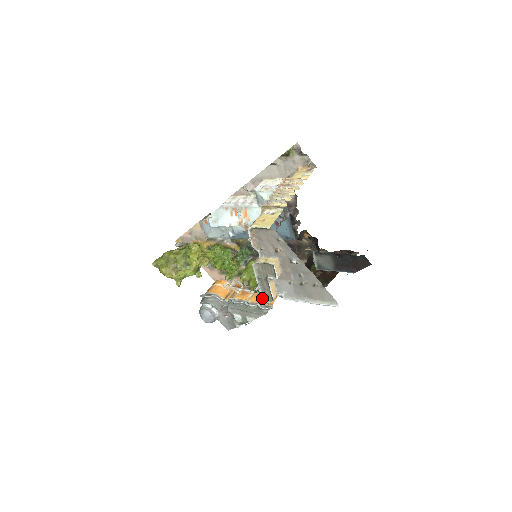
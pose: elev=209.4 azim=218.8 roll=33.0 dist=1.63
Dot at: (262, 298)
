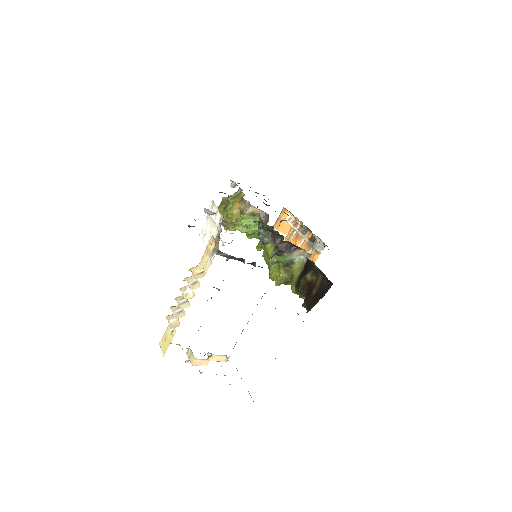
Dot at: occluded
